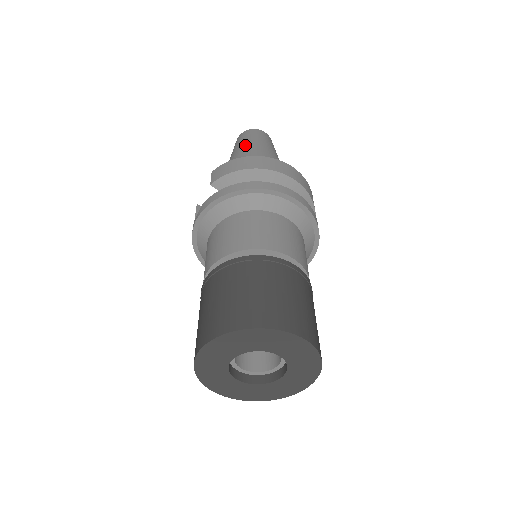
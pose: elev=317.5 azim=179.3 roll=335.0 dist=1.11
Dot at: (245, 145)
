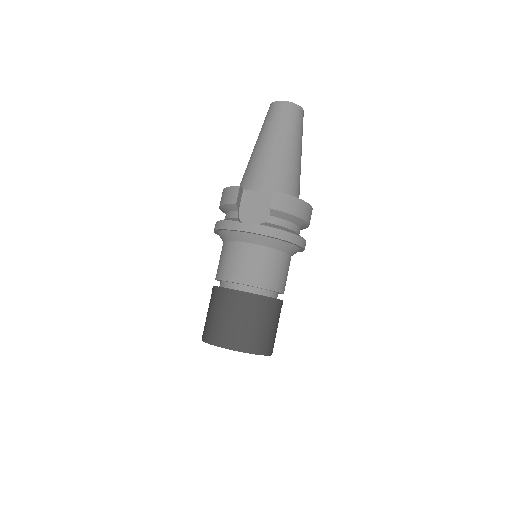
Dot at: (292, 140)
